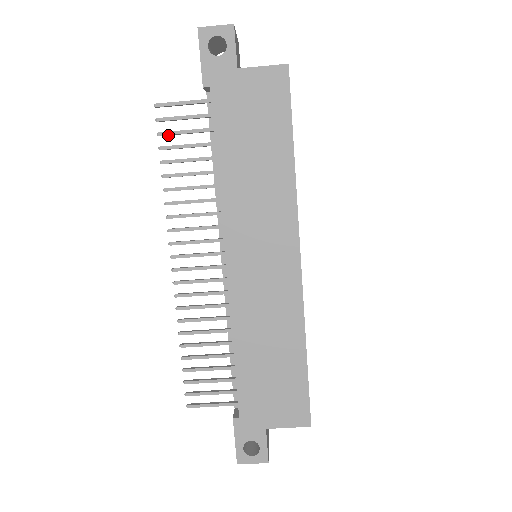
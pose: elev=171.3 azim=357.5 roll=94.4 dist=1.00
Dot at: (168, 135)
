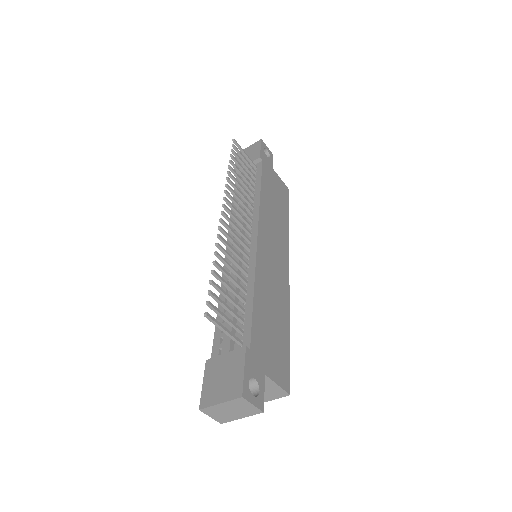
Dot at: (235, 156)
